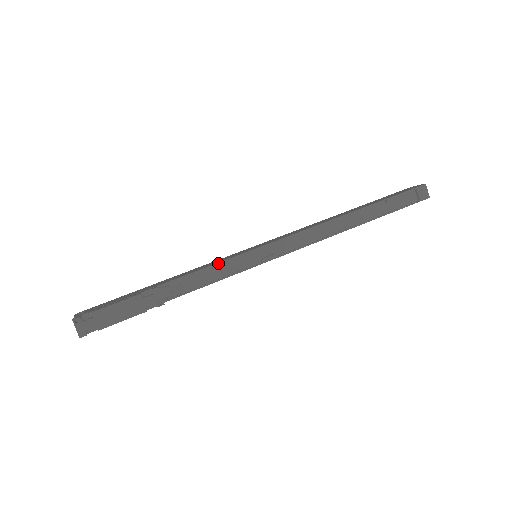
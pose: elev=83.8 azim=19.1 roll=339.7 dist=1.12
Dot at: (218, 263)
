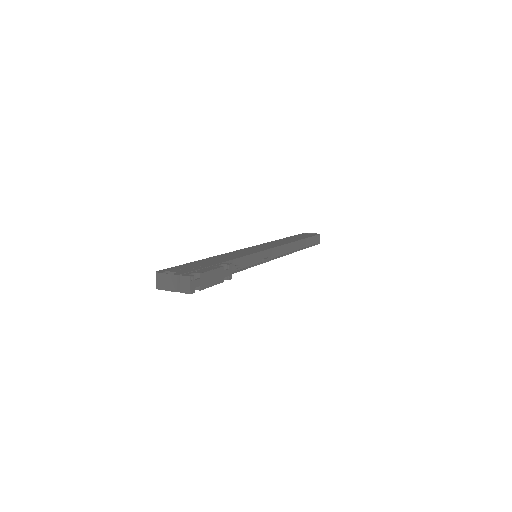
Dot at: (248, 255)
